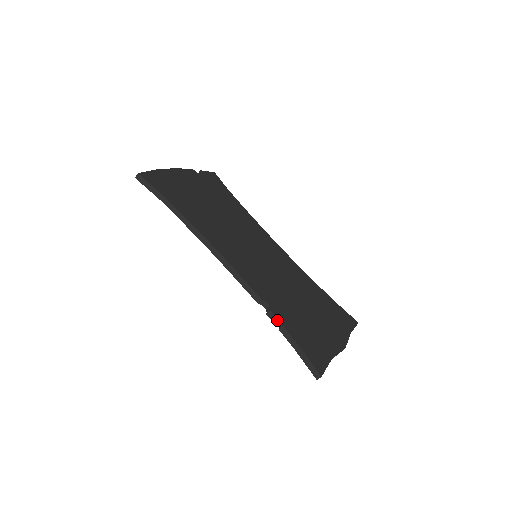
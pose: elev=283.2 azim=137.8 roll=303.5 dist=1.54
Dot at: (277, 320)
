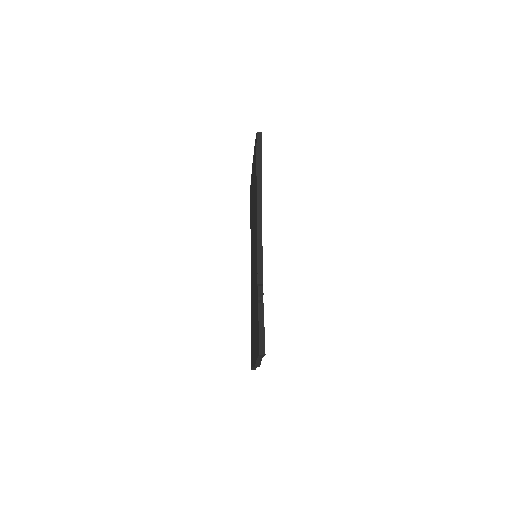
Dot at: (261, 297)
